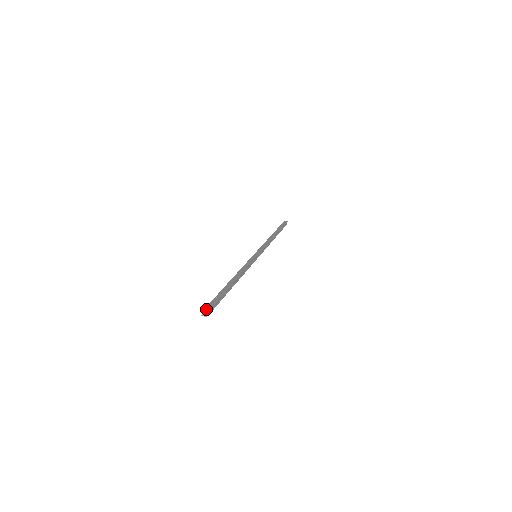
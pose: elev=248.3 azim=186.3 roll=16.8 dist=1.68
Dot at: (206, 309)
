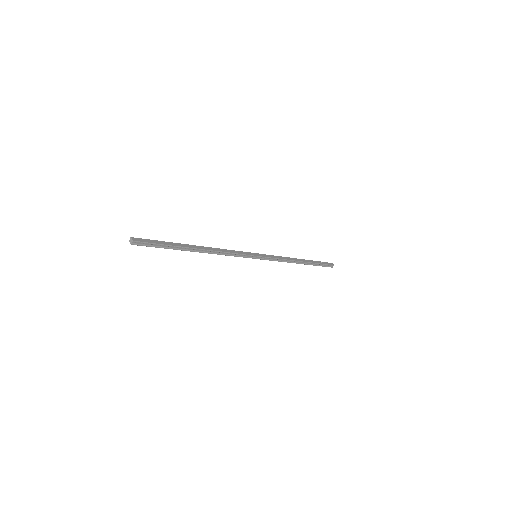
Dot at: (138, 239)
